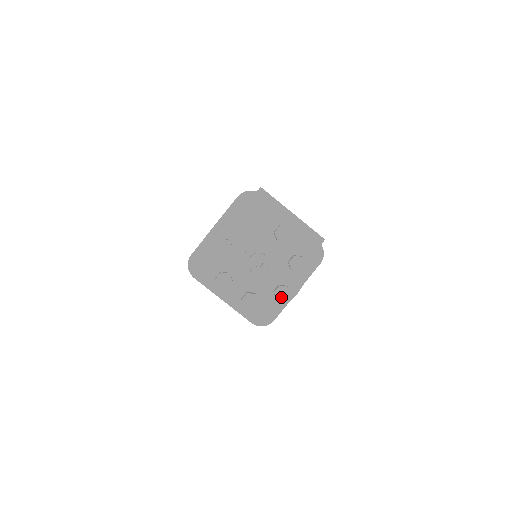
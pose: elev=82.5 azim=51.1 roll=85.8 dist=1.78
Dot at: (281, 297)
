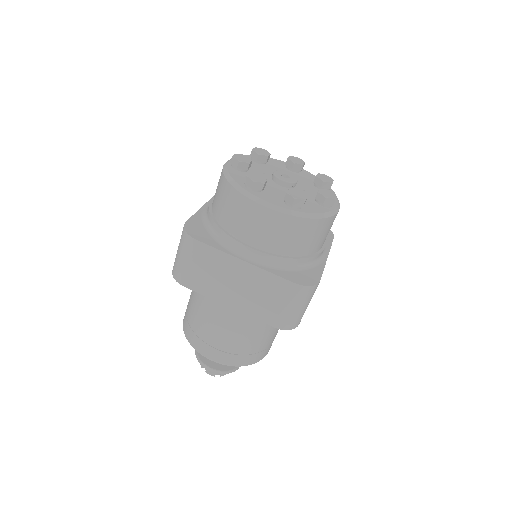
Dot at: (328, 196)
